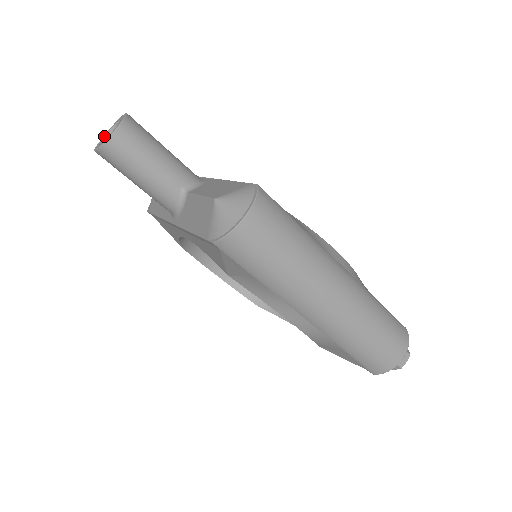
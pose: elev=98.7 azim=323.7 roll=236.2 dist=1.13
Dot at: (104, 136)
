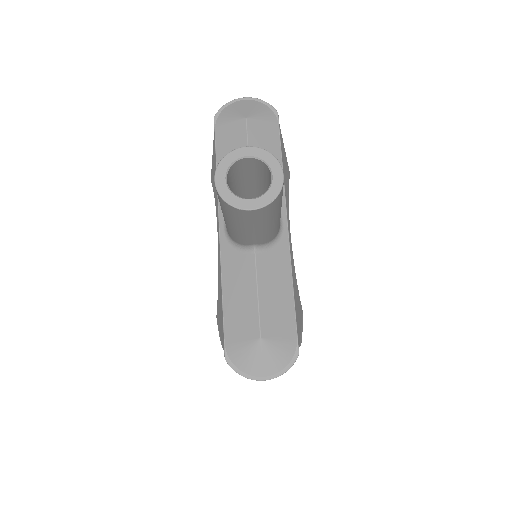
Dot at: (240, 157)
